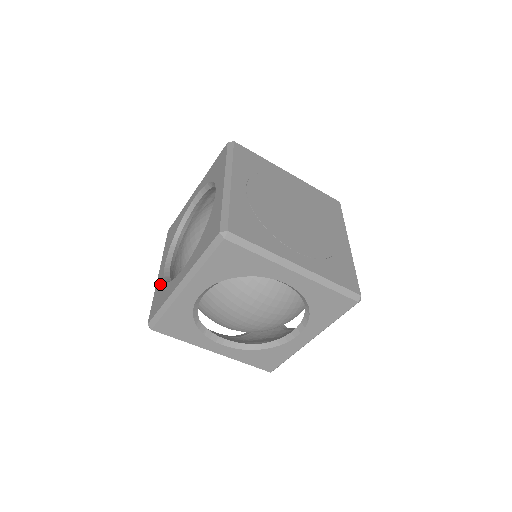
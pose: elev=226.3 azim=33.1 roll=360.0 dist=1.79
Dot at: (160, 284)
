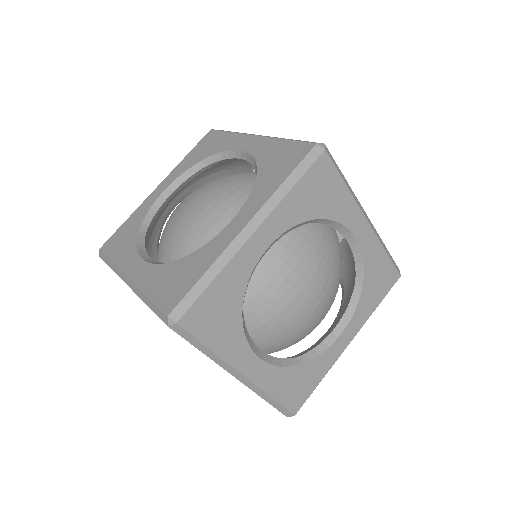
Dot at: (157, 273)
